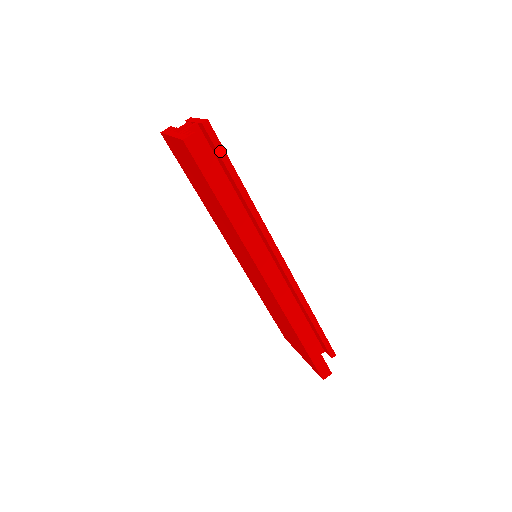
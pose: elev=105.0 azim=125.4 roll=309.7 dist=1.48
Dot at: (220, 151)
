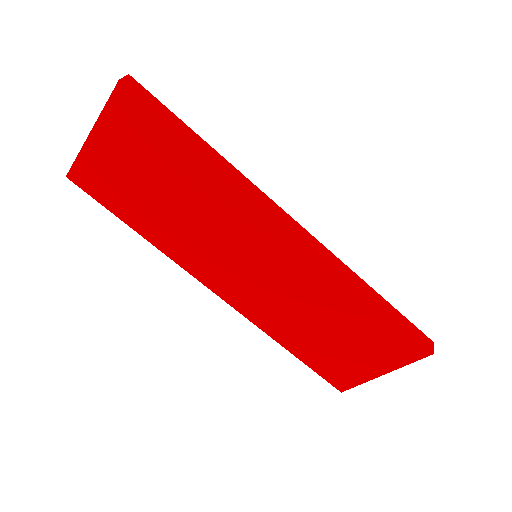
Dot at: occluded
